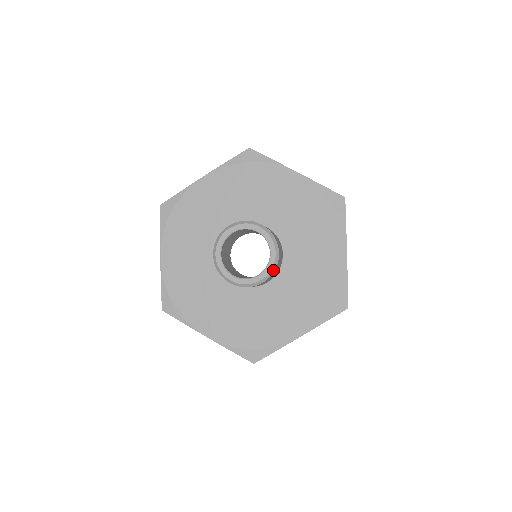
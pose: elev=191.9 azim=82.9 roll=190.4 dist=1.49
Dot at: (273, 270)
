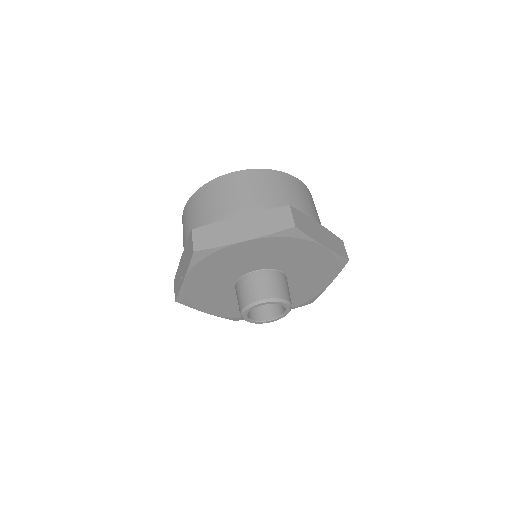
Dot at: occluded
